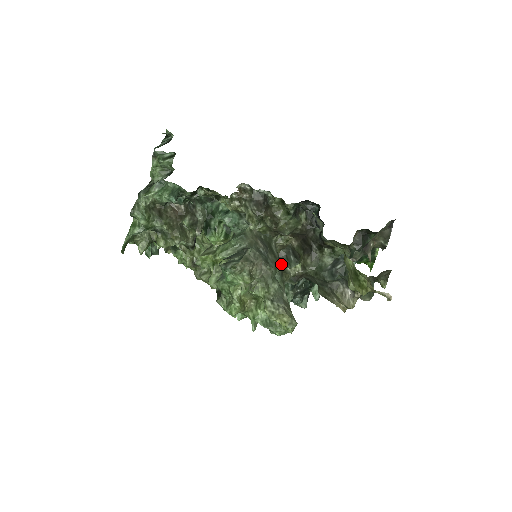
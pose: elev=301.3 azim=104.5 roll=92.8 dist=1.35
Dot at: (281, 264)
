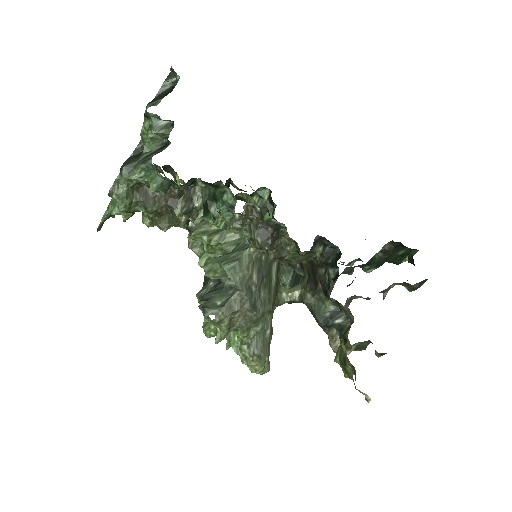
Dot at: (277, 289)
